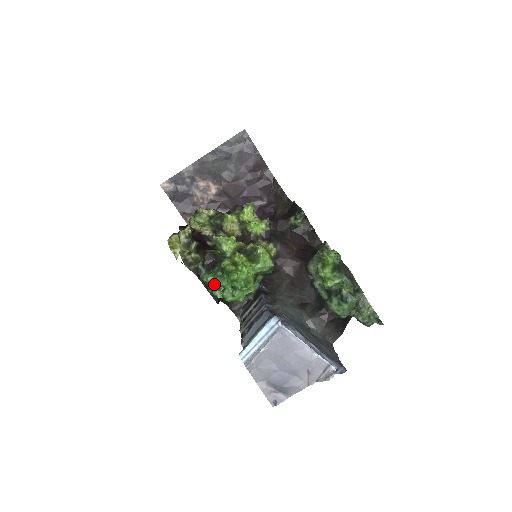
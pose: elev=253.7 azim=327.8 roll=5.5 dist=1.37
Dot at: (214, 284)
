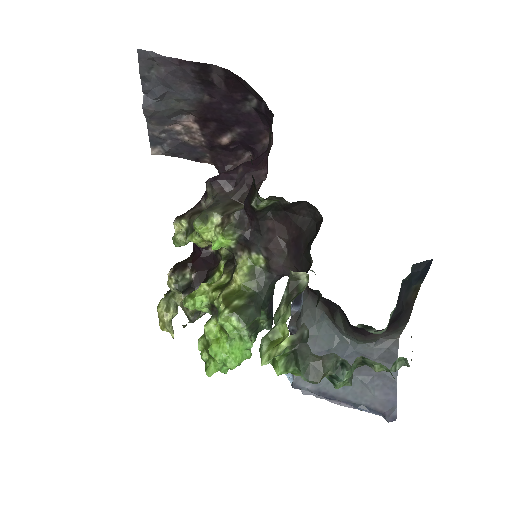
Dot at: occluded
